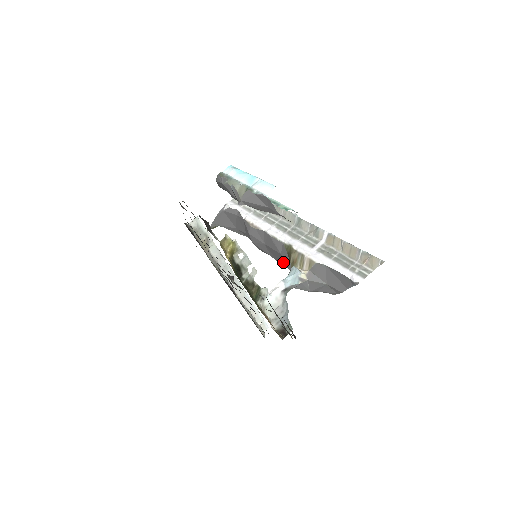
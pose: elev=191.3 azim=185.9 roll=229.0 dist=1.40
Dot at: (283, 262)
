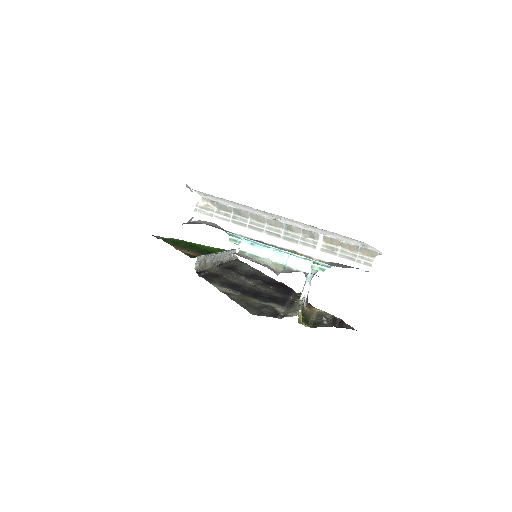
Dot at: occluded
